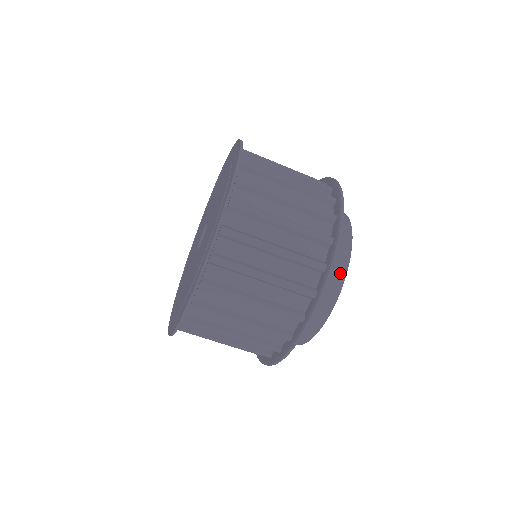
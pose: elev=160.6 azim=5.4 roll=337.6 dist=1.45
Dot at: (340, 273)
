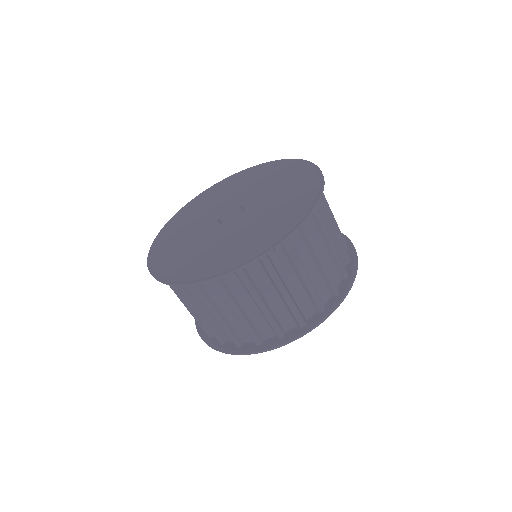
Dot at: occluded
